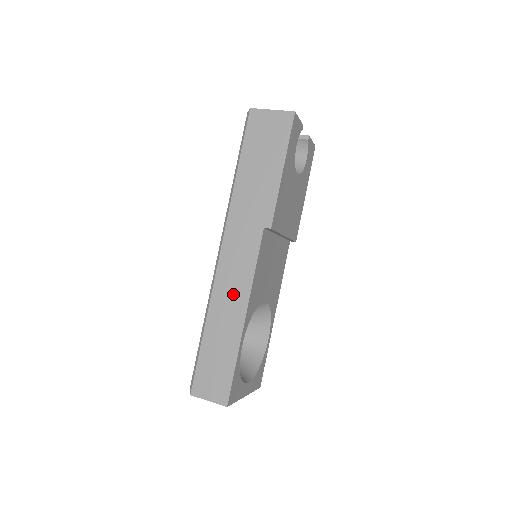
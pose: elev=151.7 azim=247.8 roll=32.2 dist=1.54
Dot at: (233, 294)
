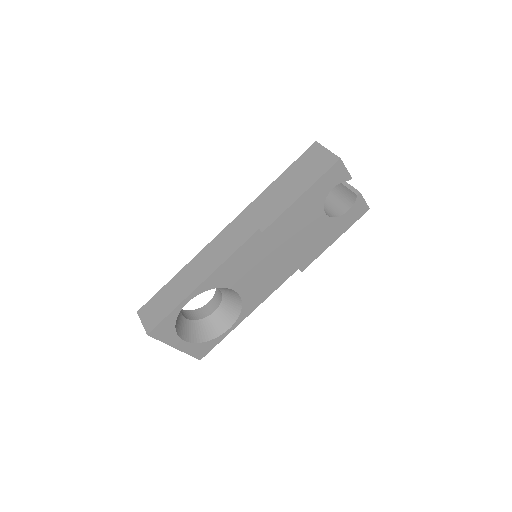
Dot at: (208, 262)
